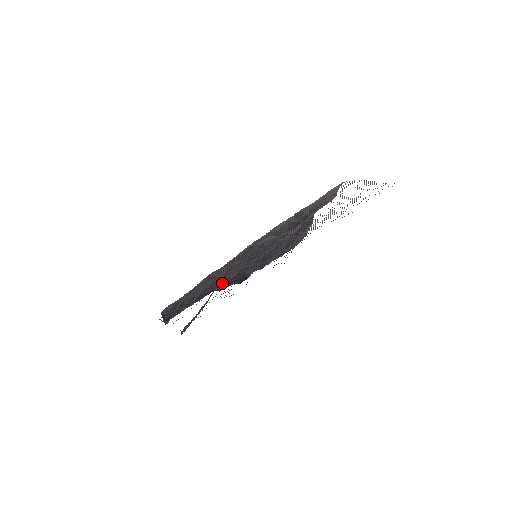
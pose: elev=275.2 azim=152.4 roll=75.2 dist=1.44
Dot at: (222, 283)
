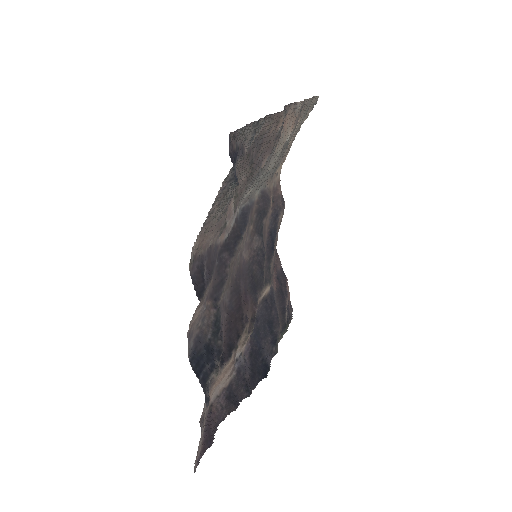
Dot at: (242, 323)
